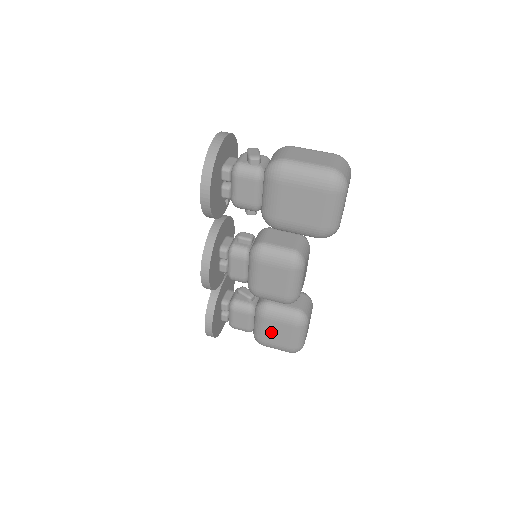
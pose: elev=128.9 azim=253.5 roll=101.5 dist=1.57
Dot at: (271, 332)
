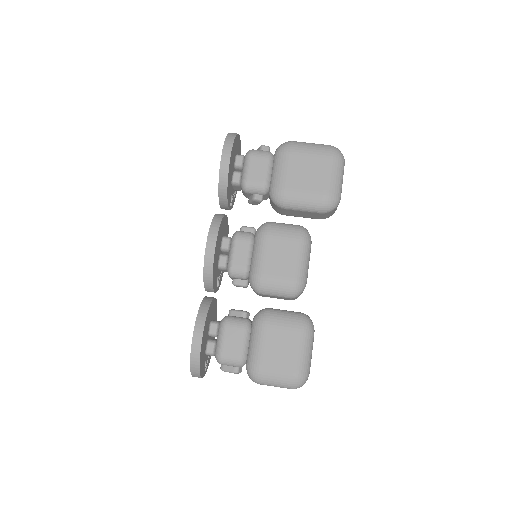
Dot at: (272, 347)
